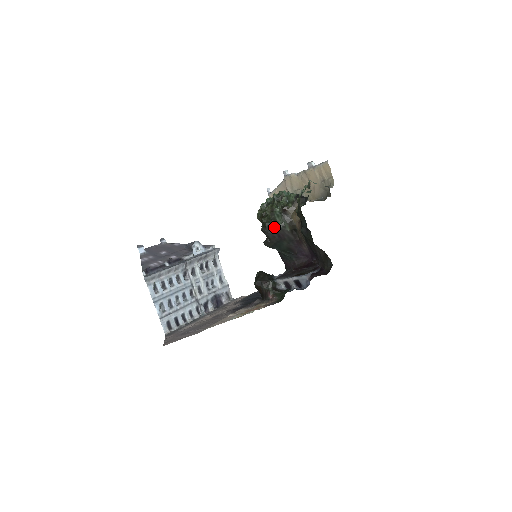
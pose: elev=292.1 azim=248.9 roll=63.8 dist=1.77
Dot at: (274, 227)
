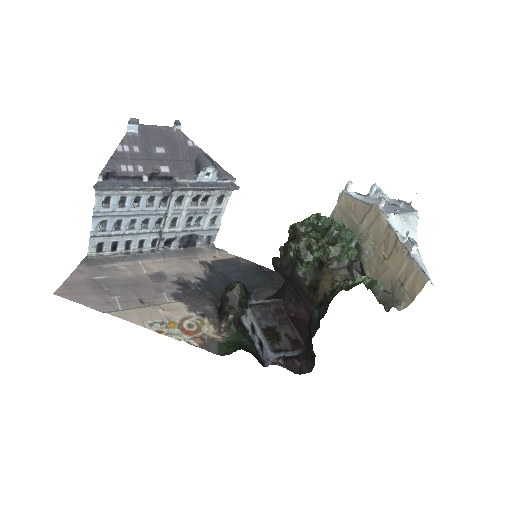
Dot at: (293, 266)
